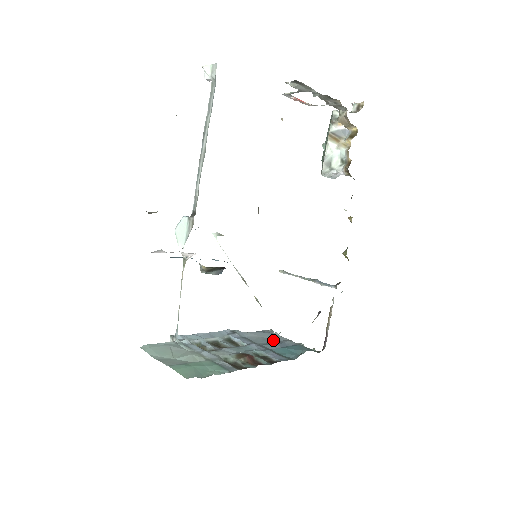
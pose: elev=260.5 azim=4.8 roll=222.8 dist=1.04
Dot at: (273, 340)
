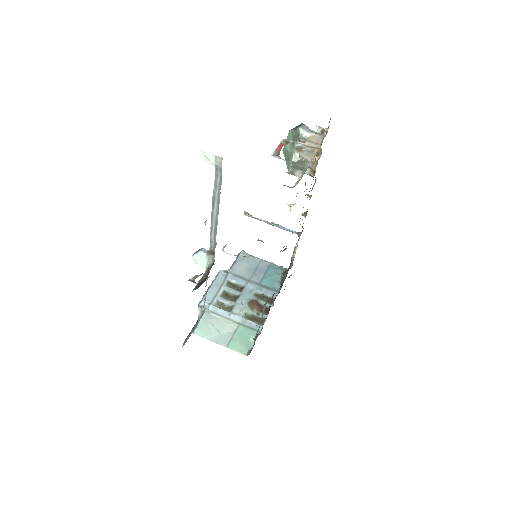
Dot at: (253, 267)
